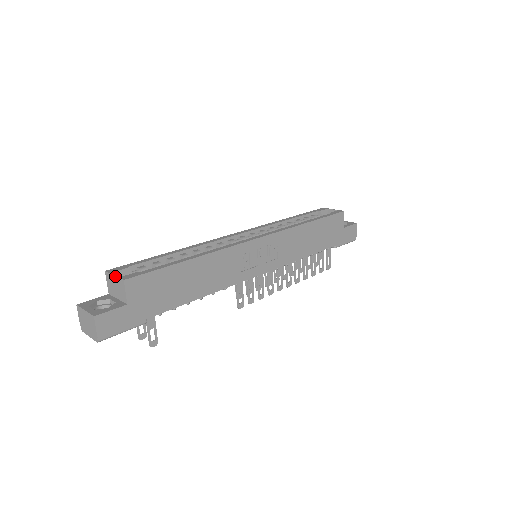
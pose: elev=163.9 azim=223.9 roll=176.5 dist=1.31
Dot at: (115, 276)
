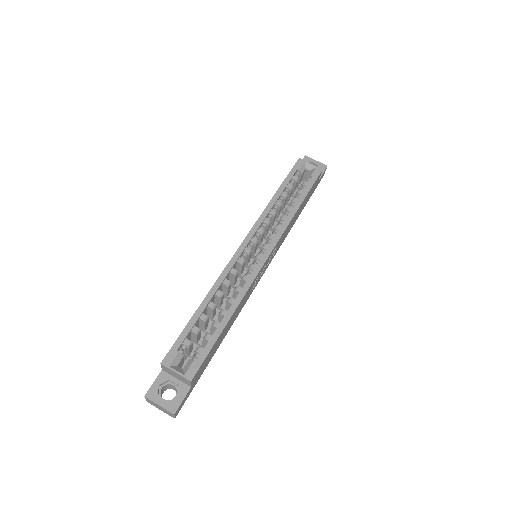
Dot at: (177, 374)
